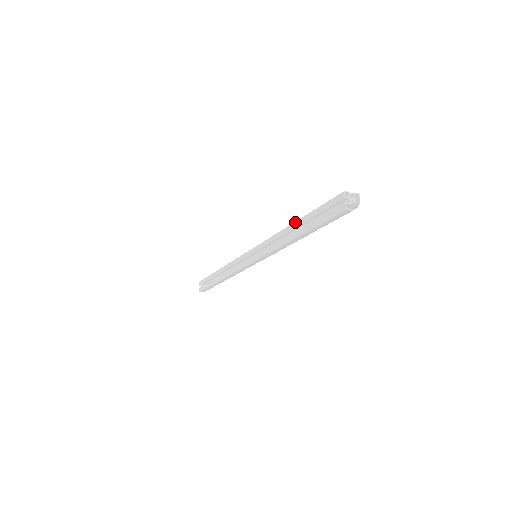
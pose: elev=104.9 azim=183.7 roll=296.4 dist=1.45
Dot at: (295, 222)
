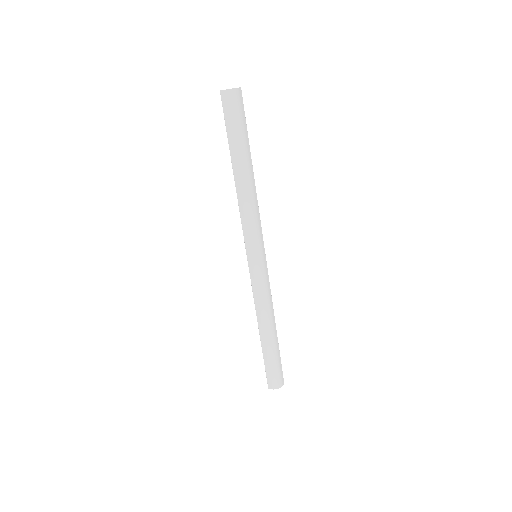
Dot at: occluded
